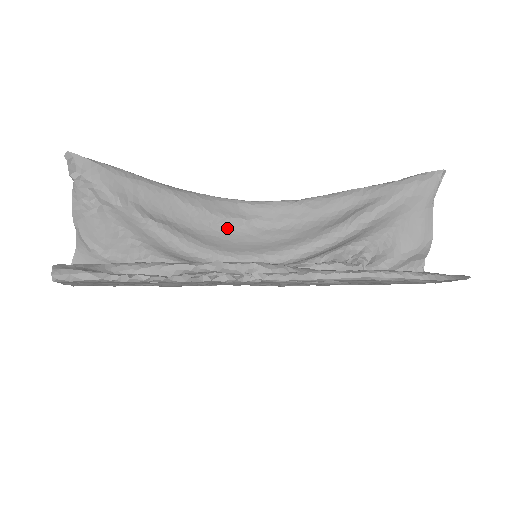
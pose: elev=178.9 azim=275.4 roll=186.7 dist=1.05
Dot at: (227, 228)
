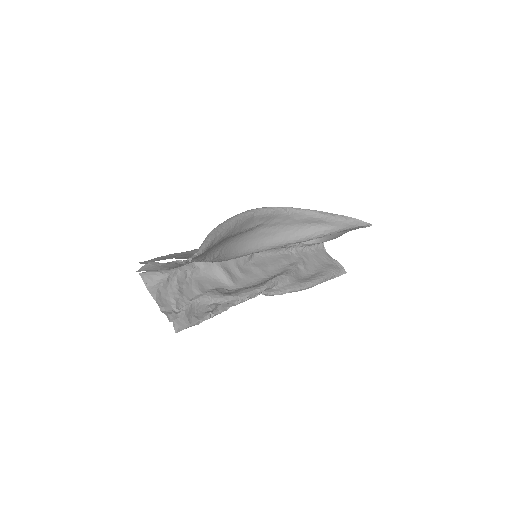
Dot at: (243, 234)
